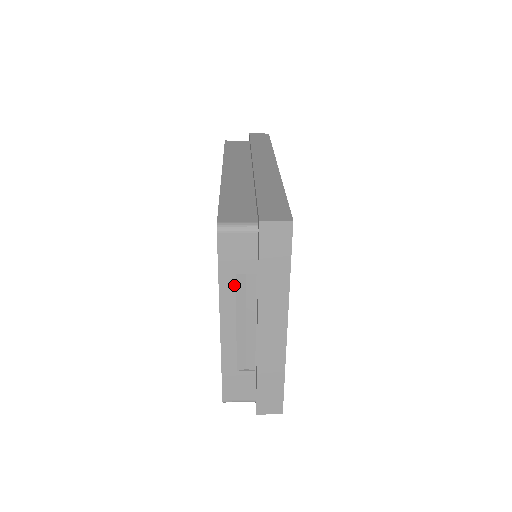
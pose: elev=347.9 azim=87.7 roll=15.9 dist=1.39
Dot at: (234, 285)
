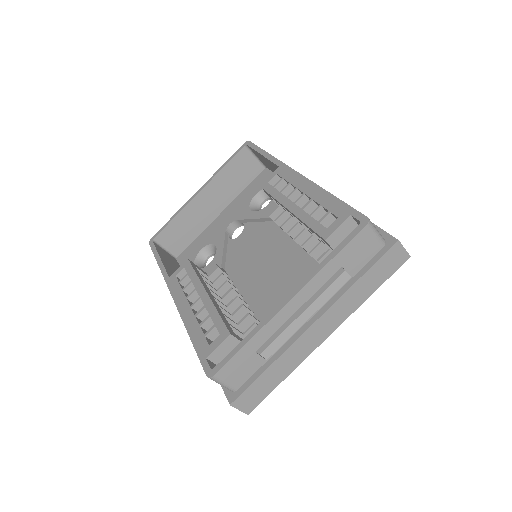
Dot at: (332, 274)
